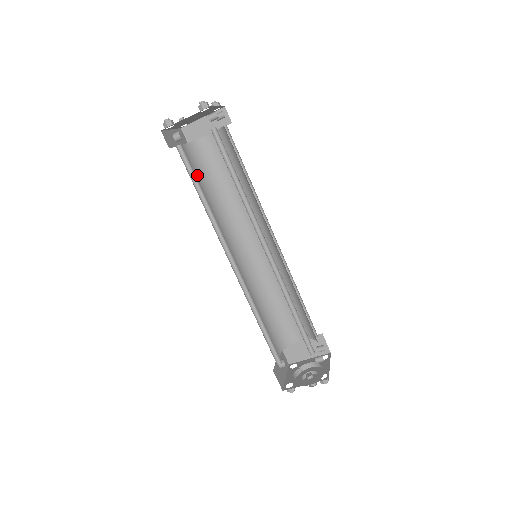
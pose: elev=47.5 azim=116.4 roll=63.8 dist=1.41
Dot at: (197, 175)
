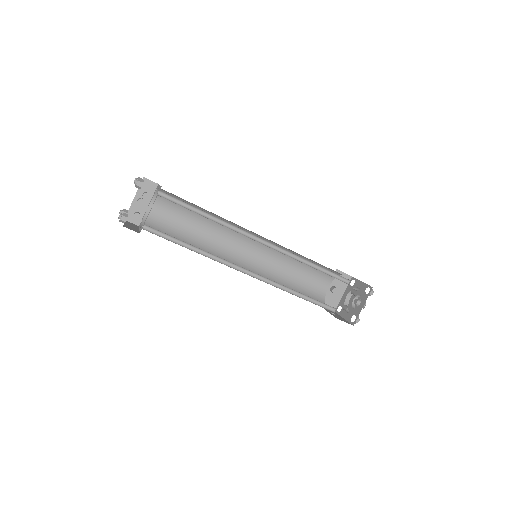
Dot at: (177, 214)
